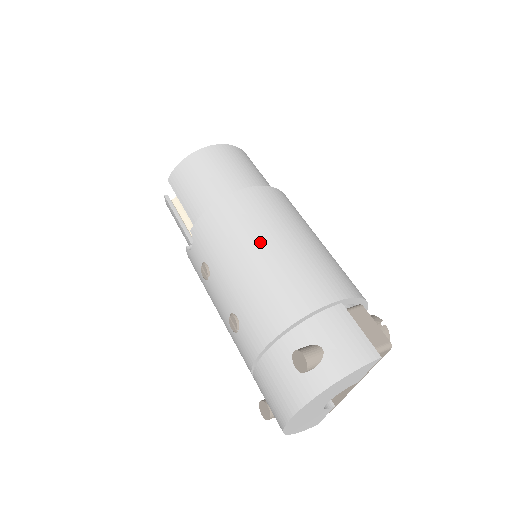
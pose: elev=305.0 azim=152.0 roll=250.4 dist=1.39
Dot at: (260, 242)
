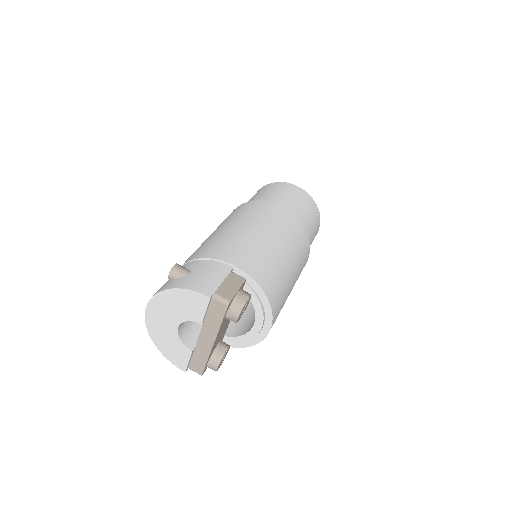
Dot at: (239, 223)
